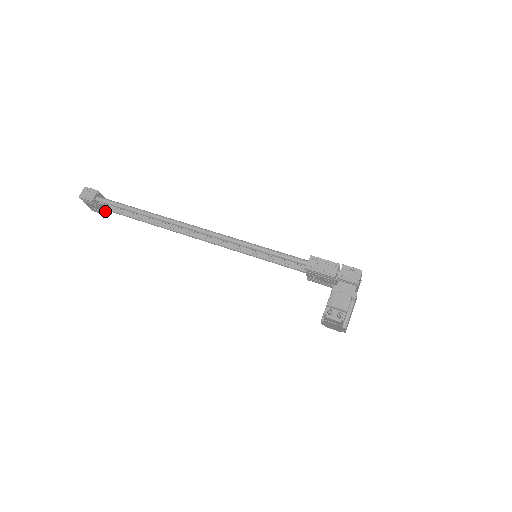
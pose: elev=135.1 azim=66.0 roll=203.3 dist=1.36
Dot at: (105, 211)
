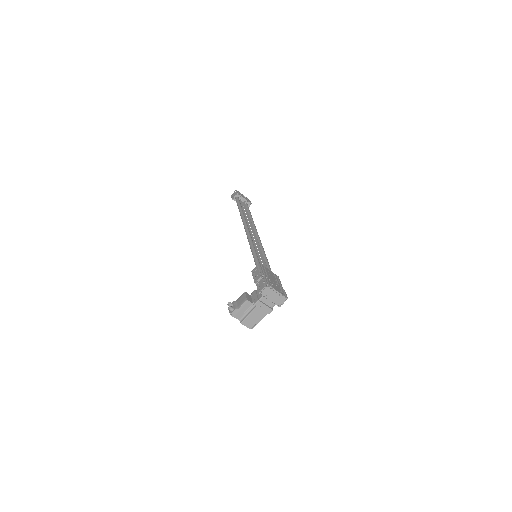
Dot at: occluded
